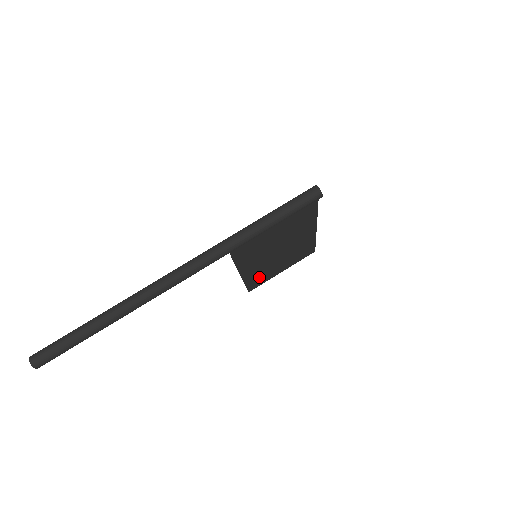
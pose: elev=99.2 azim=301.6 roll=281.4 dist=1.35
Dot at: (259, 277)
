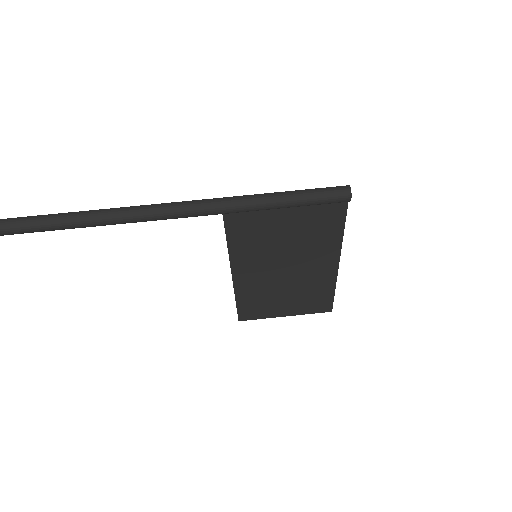
Dot at: (255, 302)
